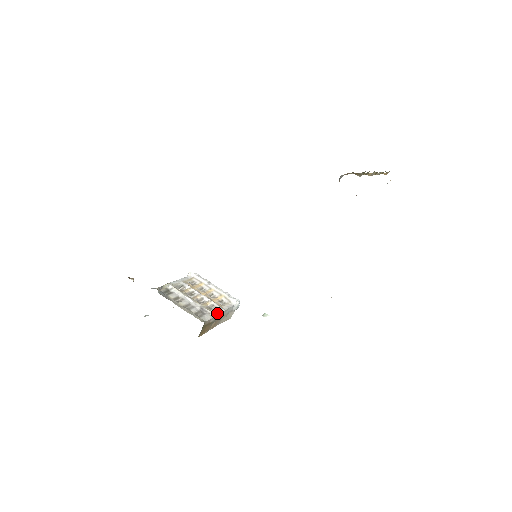
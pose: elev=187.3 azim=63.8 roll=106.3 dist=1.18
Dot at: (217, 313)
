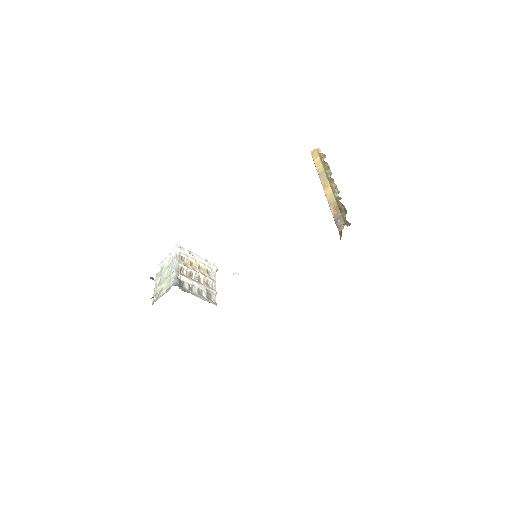
Dot at: (215, 289)
